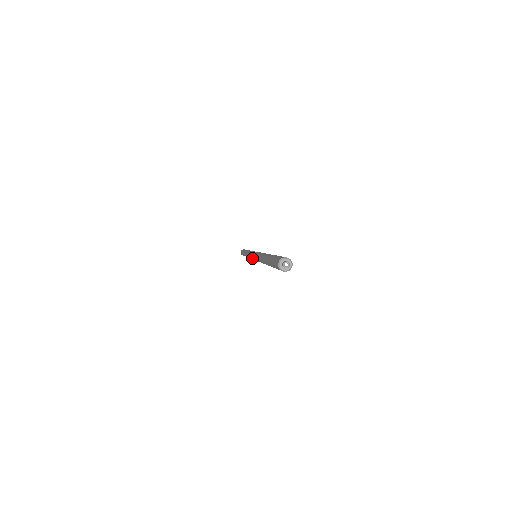
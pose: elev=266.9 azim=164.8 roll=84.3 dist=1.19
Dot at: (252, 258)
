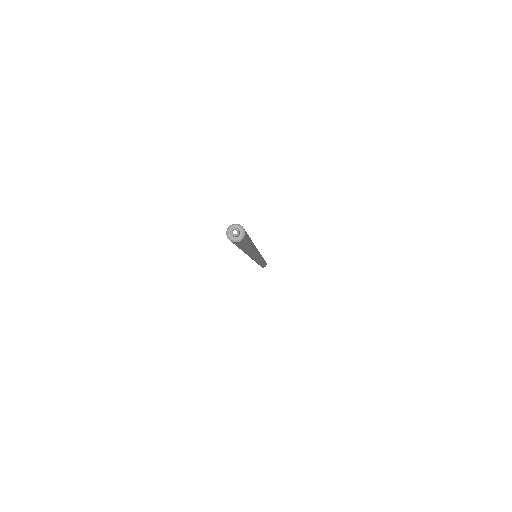
Dot at: occluded
